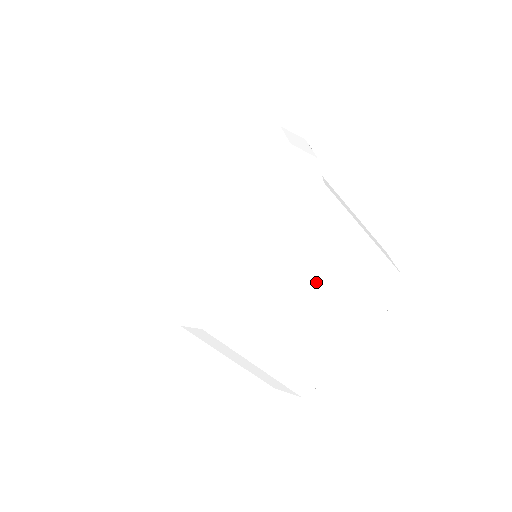
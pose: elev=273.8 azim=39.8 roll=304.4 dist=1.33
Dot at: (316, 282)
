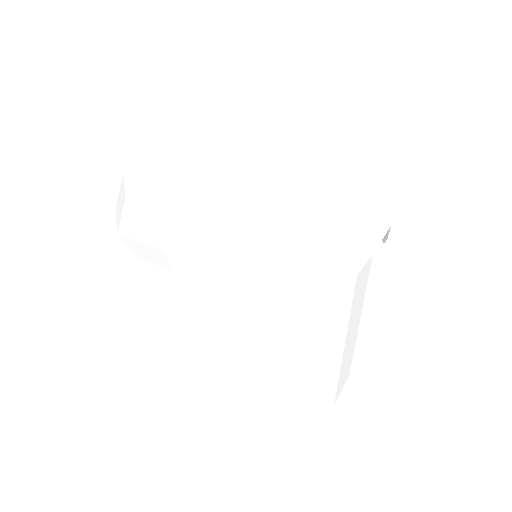
Dot at: (257, 333)
